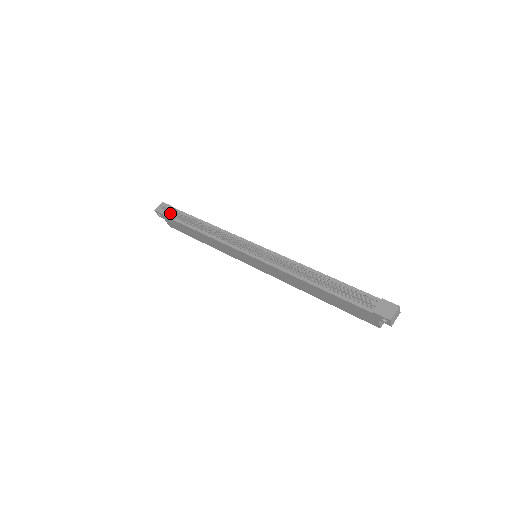
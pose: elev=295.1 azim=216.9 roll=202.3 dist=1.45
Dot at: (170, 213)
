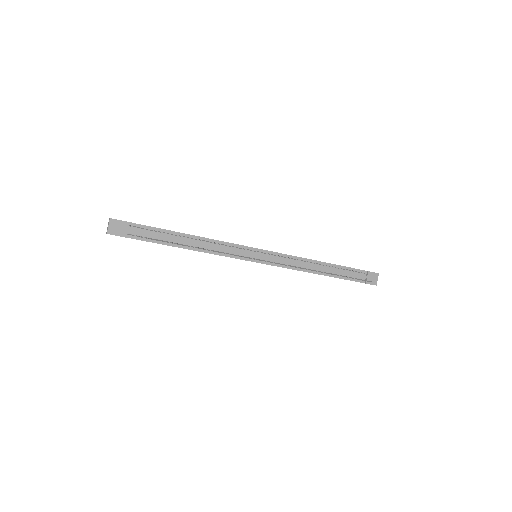
Dot at: (141, 237)
